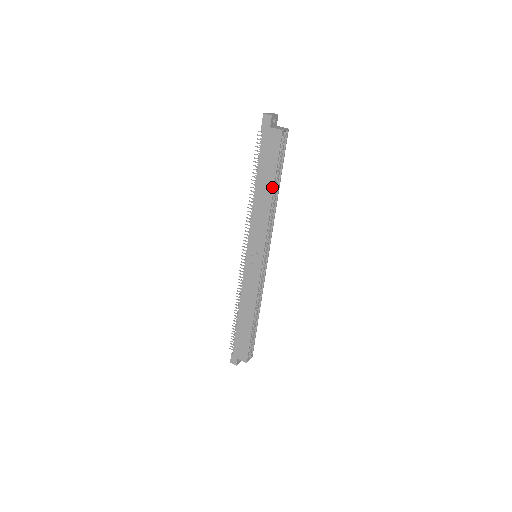
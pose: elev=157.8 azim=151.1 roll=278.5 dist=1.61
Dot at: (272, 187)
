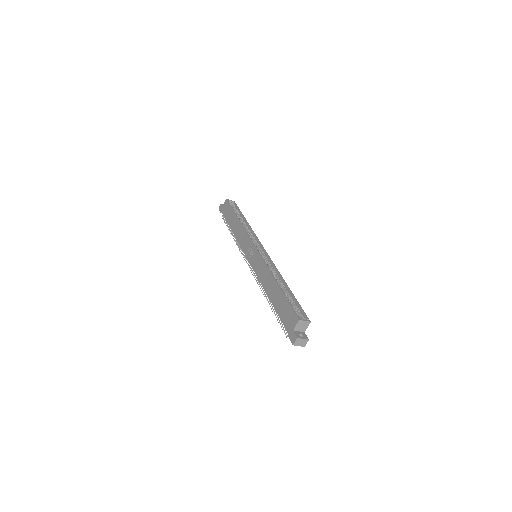
Dot at: (236, 217)
